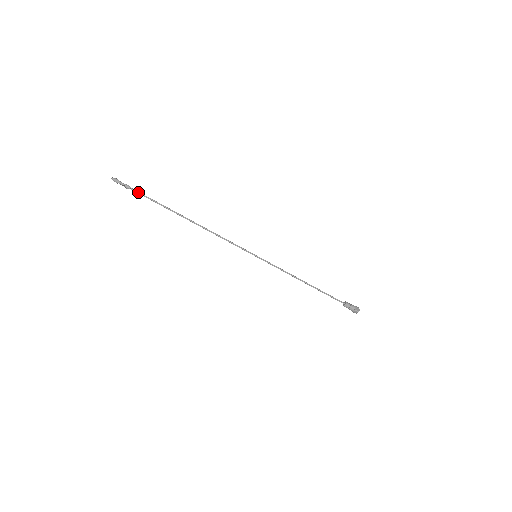
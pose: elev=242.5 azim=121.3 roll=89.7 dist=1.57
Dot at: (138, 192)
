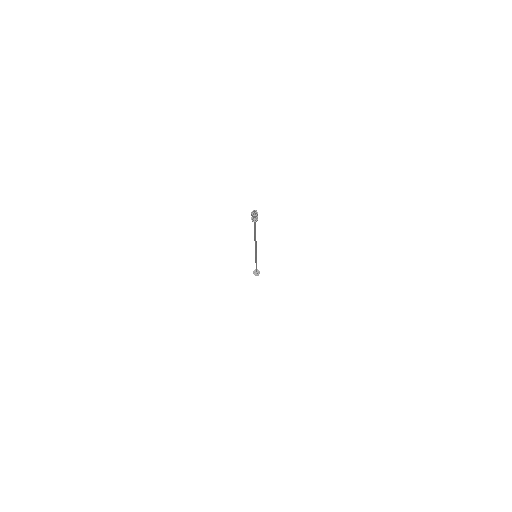
Dot at: (255, 224)
